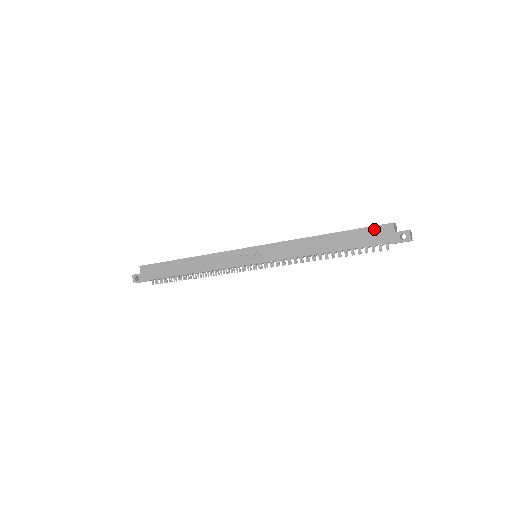
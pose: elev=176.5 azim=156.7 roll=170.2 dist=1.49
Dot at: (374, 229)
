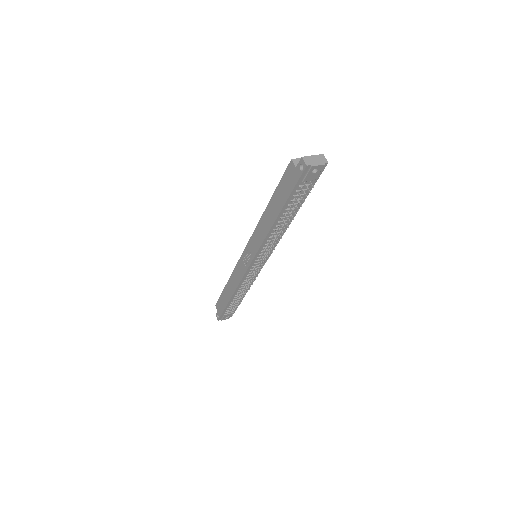
Dot at: (285, 176)
